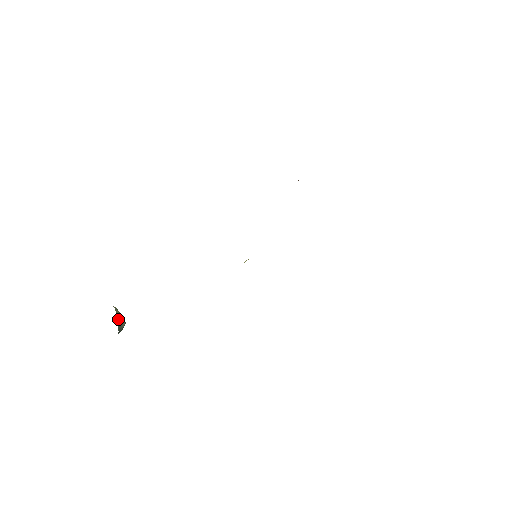
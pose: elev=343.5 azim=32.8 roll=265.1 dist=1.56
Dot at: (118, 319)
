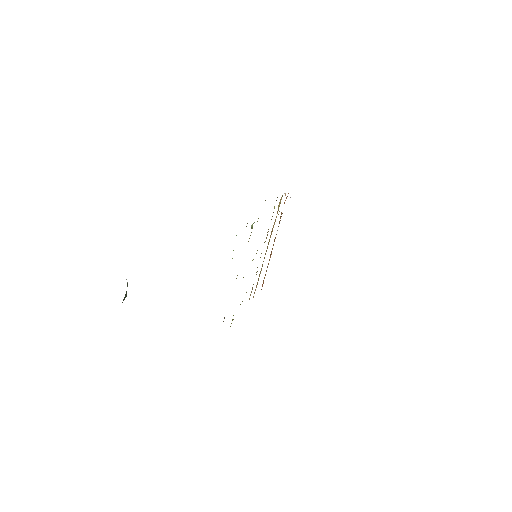
Dot at: (126, 291)
